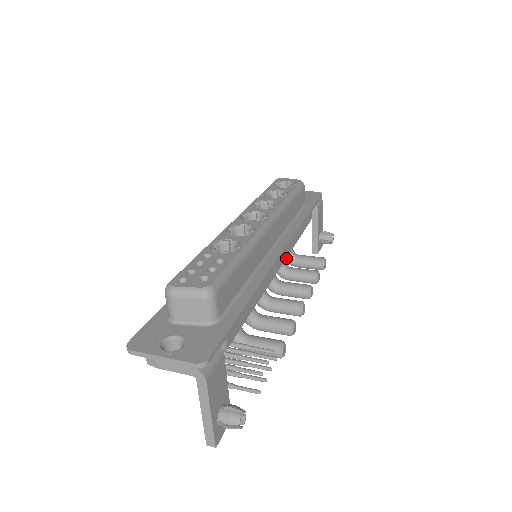
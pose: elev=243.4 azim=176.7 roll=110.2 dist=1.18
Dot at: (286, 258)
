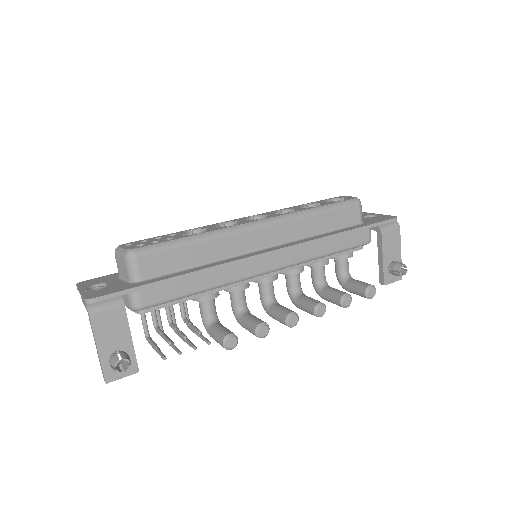
Dot at: (338, 279)
